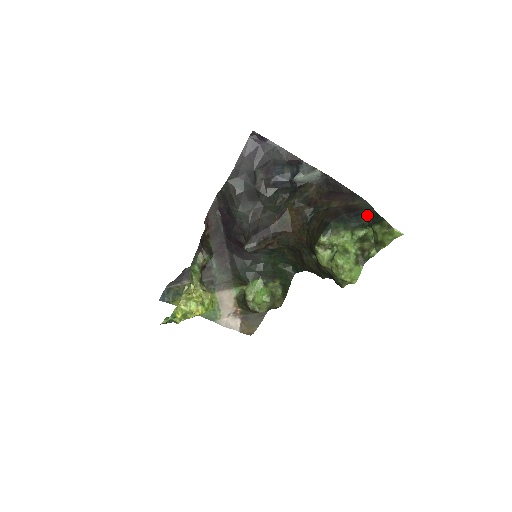
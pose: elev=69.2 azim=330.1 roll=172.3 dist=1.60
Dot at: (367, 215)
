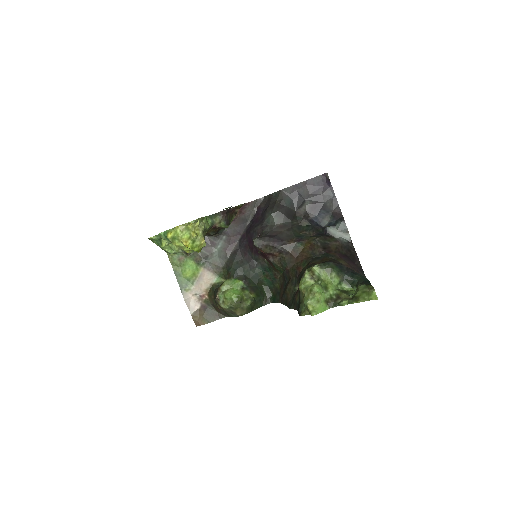
Dot at: (361, 278)
